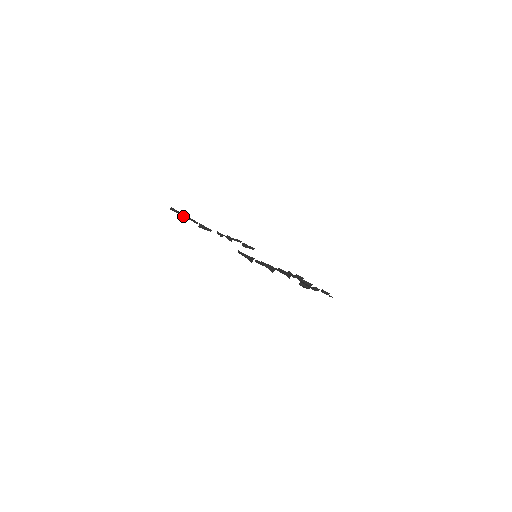
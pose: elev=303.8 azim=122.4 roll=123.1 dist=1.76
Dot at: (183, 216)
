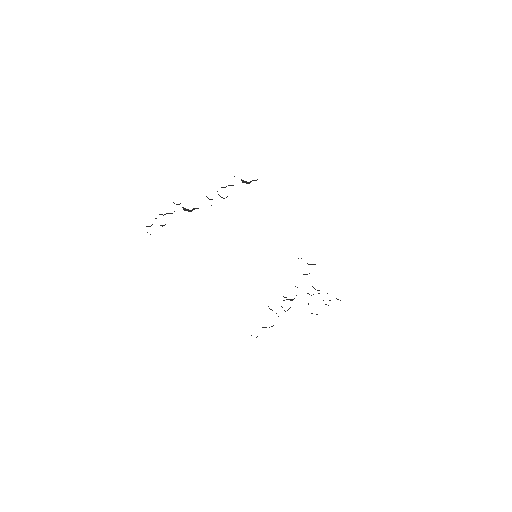
Dot at: (161, 225)
